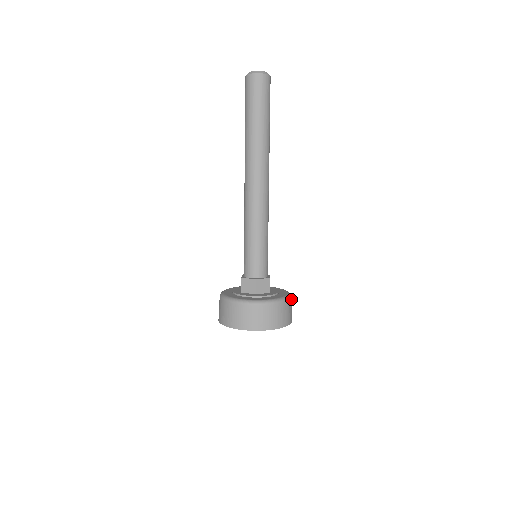
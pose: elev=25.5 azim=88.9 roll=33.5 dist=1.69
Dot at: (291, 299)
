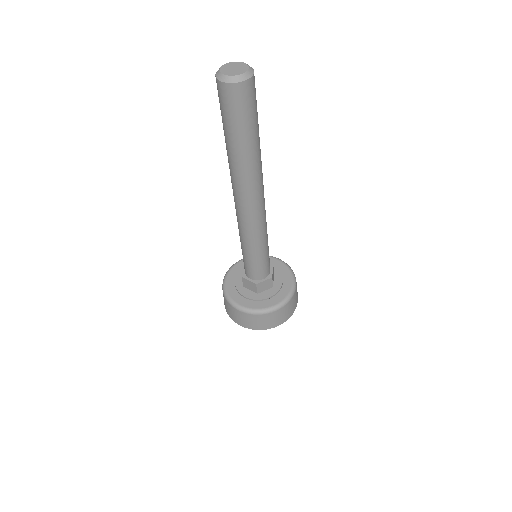
Dot at: (296, 288)
